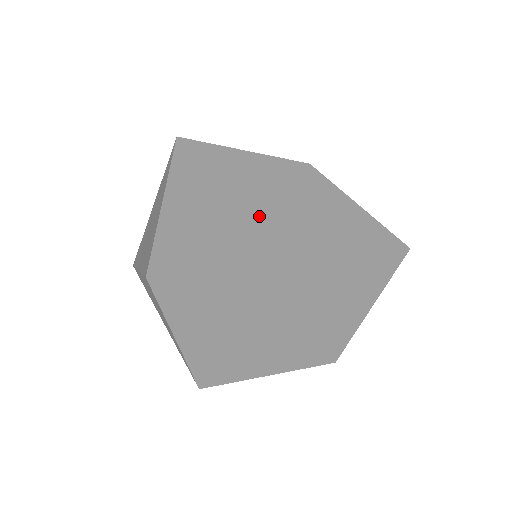
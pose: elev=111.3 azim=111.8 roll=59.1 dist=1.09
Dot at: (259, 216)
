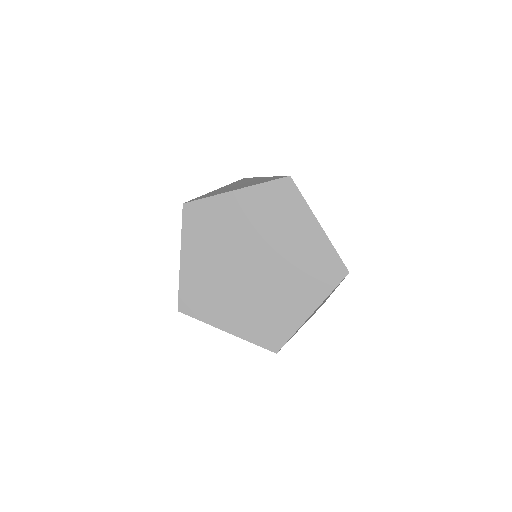
Dot at: (254, 195)
